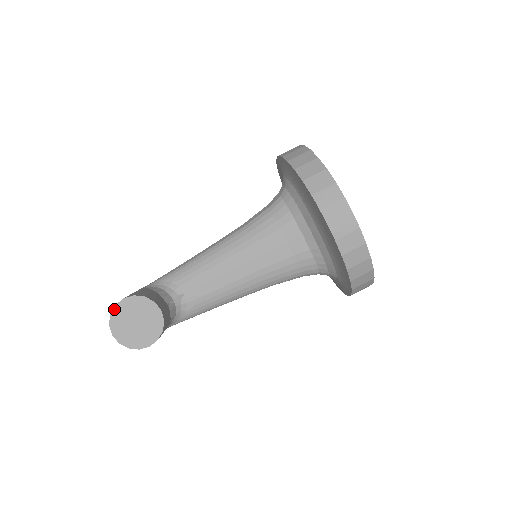
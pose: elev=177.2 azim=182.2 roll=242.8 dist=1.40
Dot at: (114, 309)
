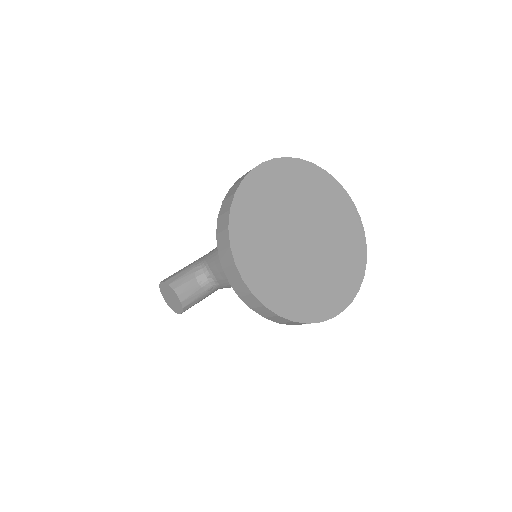
Dot at: (160, 286)
